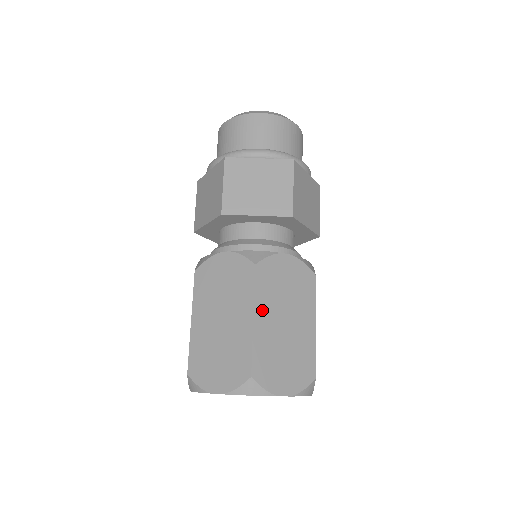
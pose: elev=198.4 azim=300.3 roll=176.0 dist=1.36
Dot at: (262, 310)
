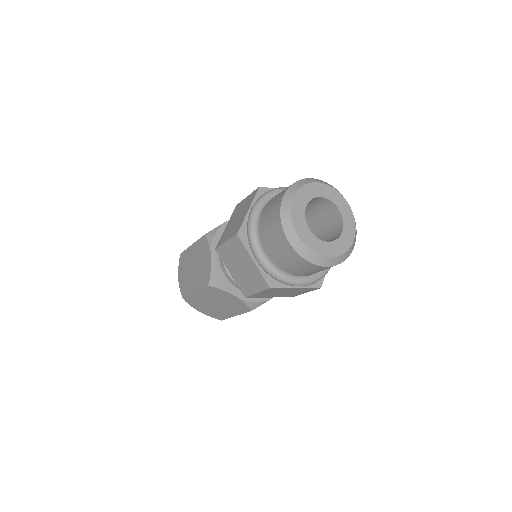
Dot at: occluded
